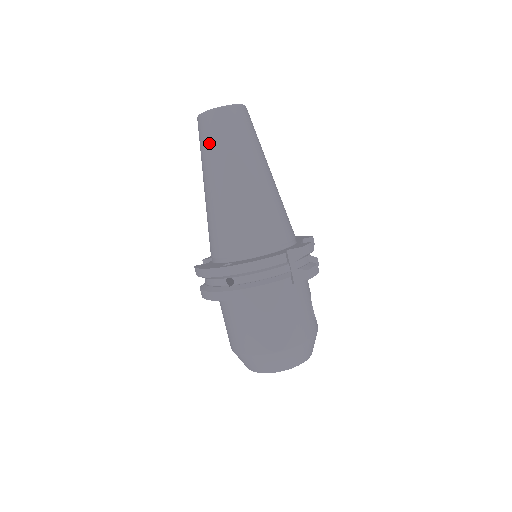
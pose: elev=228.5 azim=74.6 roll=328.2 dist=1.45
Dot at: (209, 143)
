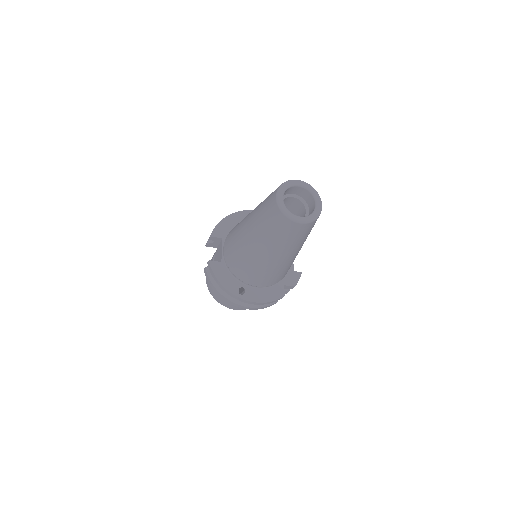
Dot at: (277, 234)
